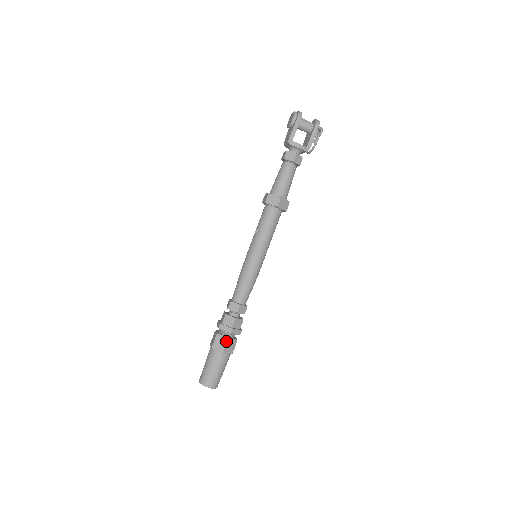
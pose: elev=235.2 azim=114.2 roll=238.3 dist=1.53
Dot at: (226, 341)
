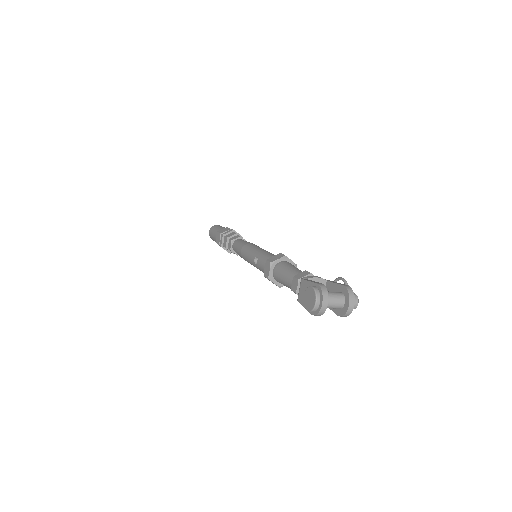
Dot at: occluded
